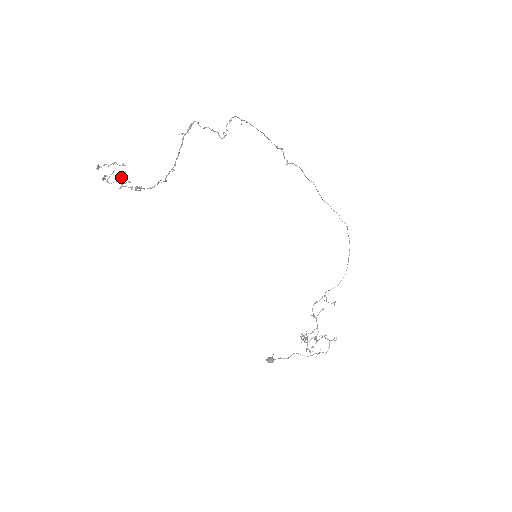
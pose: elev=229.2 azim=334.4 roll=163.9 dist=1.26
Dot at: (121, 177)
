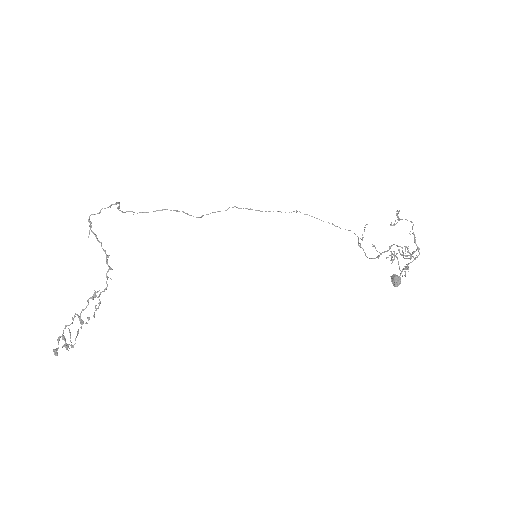
Dot at: occluded
